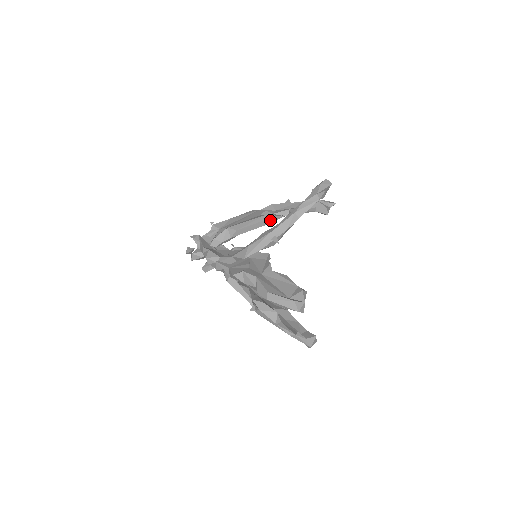
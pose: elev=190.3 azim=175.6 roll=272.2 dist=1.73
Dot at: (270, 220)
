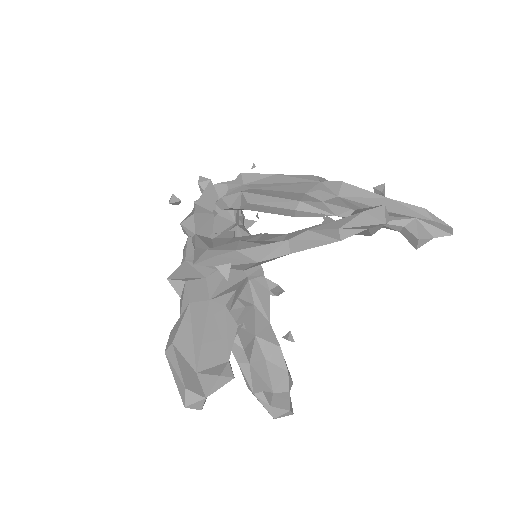
Dot at: (303, 212)
